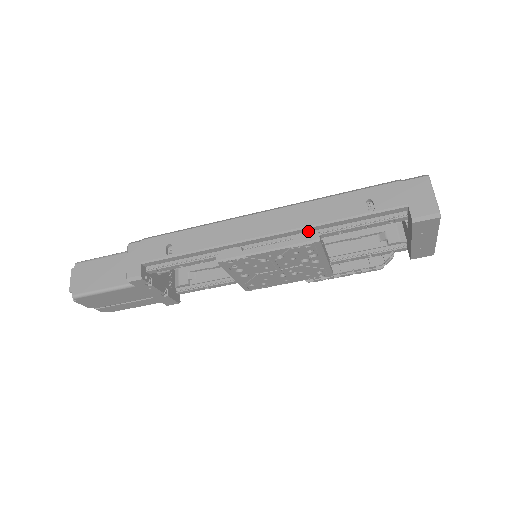
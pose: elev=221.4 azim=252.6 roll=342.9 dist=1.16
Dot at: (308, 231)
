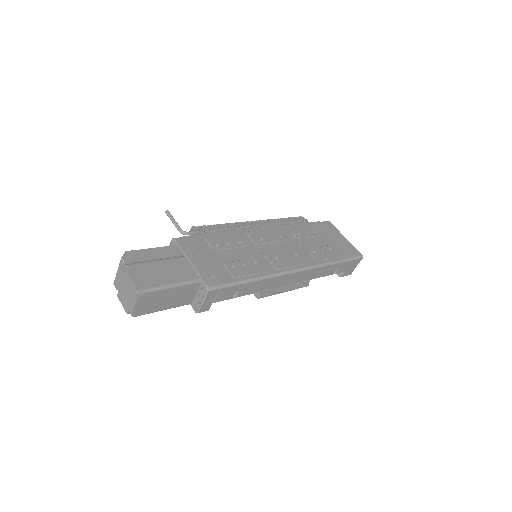
Dot at: (307, 281)
